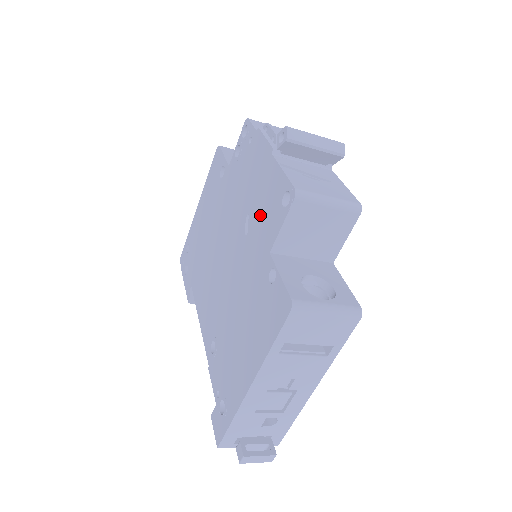
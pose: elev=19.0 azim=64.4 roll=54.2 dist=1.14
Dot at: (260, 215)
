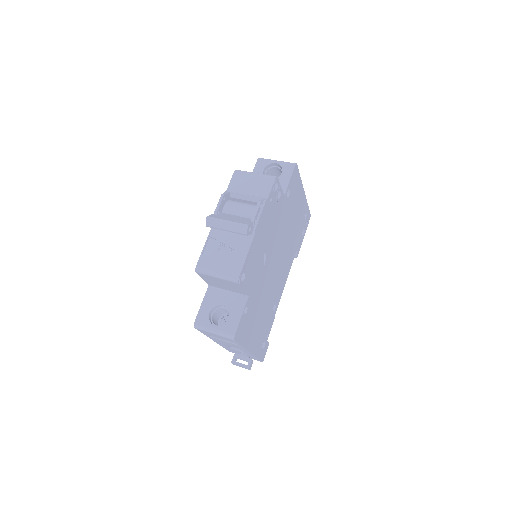
Dot at: occluded
